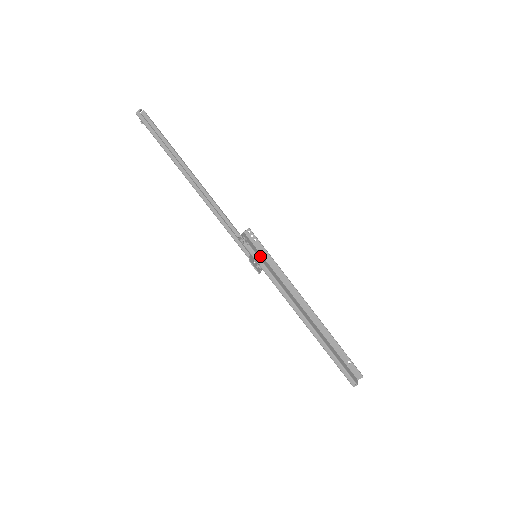
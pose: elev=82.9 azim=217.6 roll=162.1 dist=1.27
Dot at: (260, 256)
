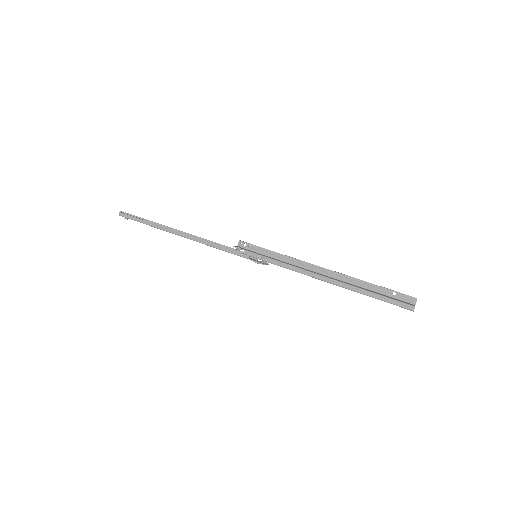
Dot at: (259, 254)
